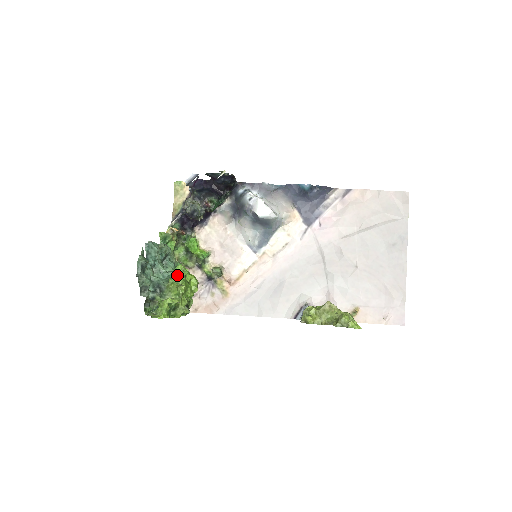
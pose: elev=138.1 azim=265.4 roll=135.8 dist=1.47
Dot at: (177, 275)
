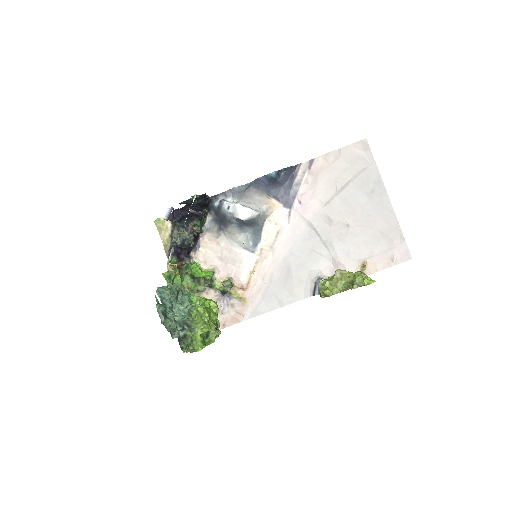
Dot at: (196, 306)
